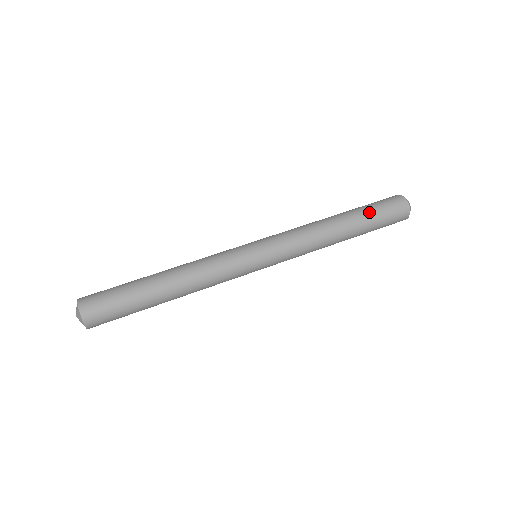
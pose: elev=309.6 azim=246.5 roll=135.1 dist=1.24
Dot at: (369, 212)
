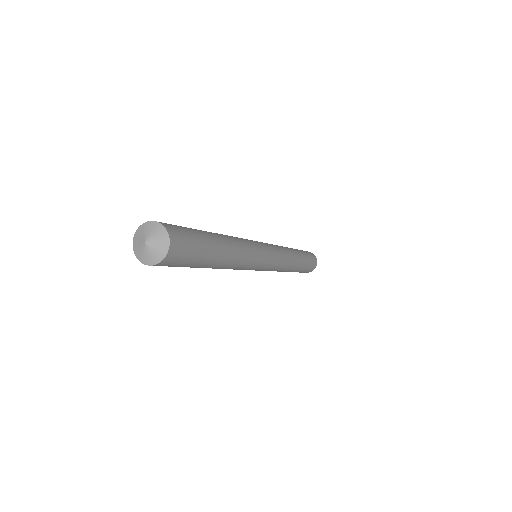
Dot at: occluded
